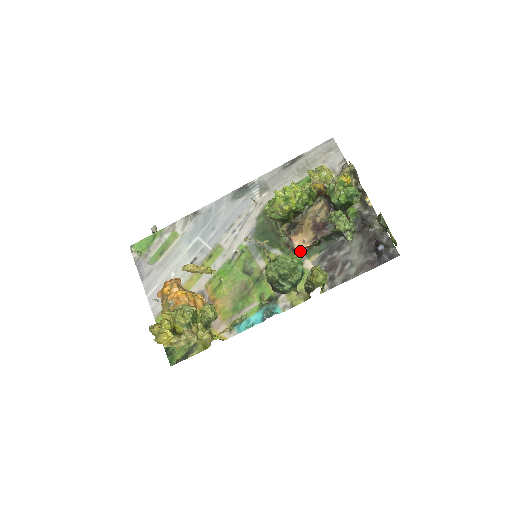
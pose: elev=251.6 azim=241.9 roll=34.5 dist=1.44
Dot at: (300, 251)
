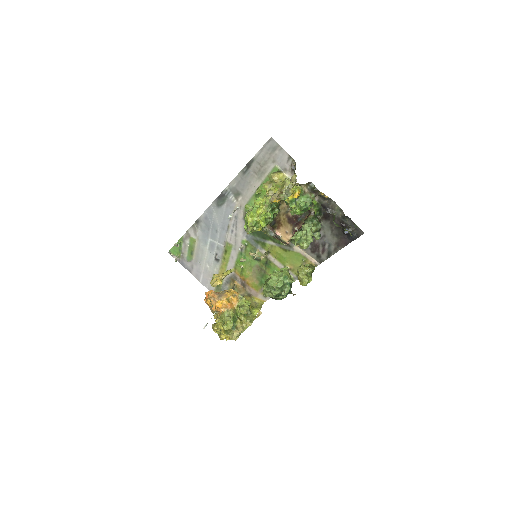
Dot at: (286, 244)
